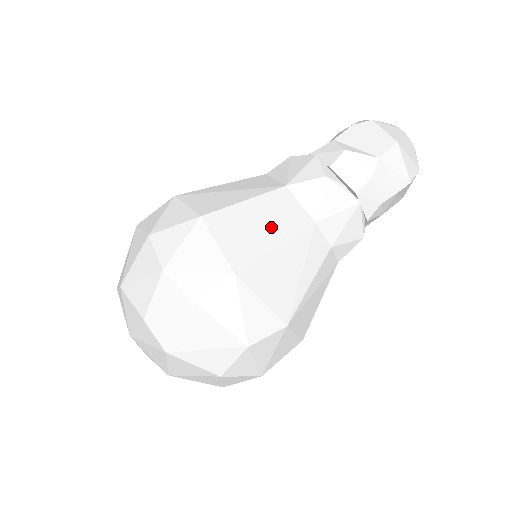
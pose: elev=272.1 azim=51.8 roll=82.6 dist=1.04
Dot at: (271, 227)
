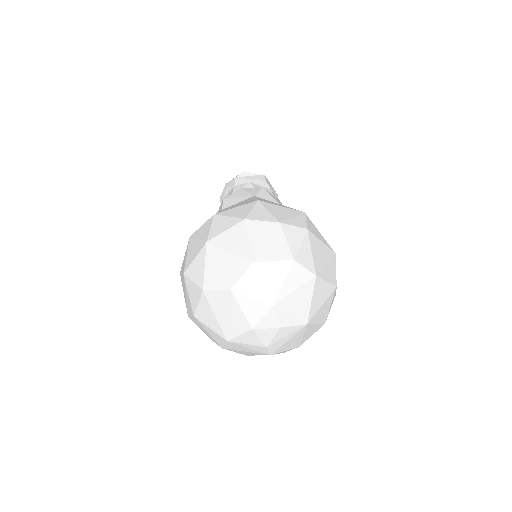
Dot at: occluded
